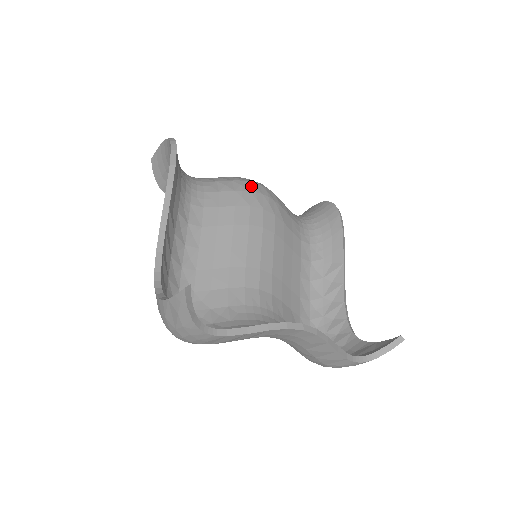
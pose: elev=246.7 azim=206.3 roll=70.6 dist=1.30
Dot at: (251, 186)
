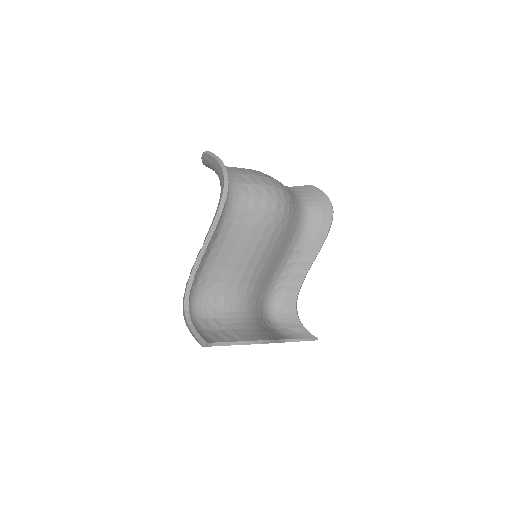
Dot at: (274, 205)
